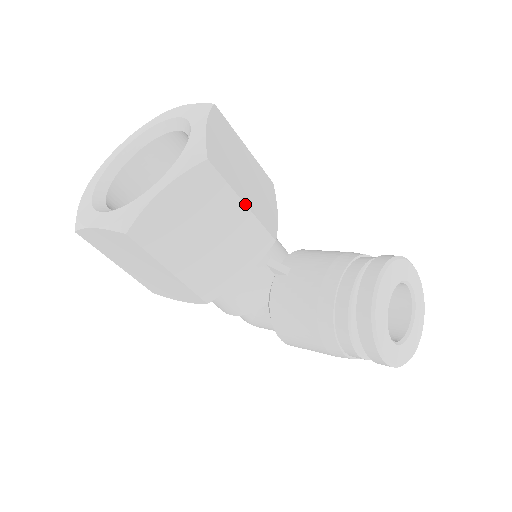
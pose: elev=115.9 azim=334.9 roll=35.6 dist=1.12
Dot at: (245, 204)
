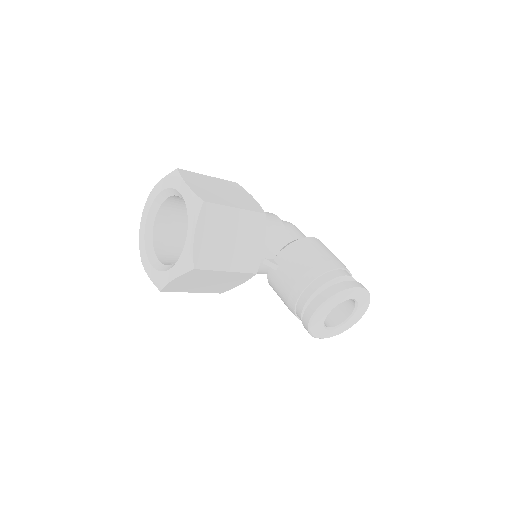
Dot at: (228, 271)
